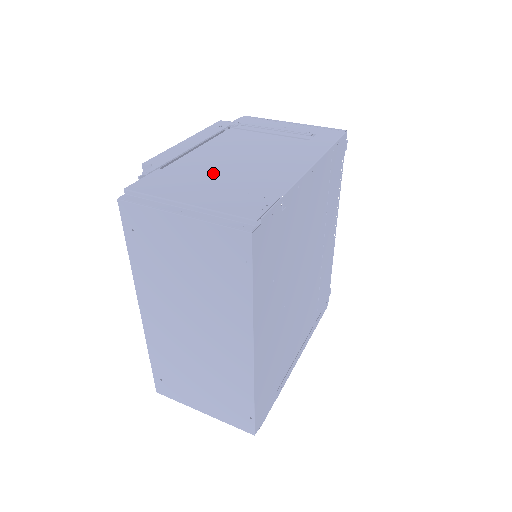
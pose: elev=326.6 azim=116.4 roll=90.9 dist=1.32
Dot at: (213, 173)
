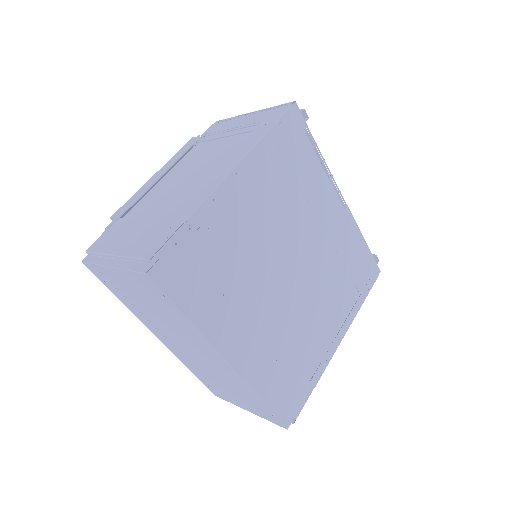
Dot at: (154, 209)
